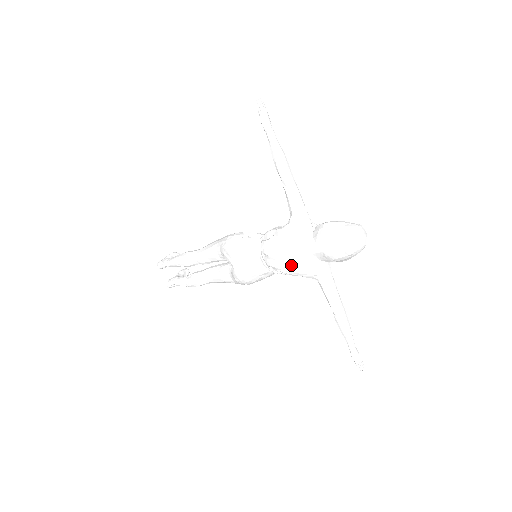
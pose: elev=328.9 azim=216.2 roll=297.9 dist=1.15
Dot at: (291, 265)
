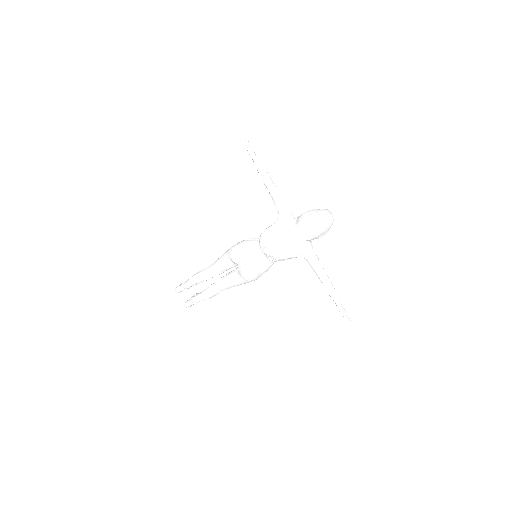
Dot at: (284, 249)
